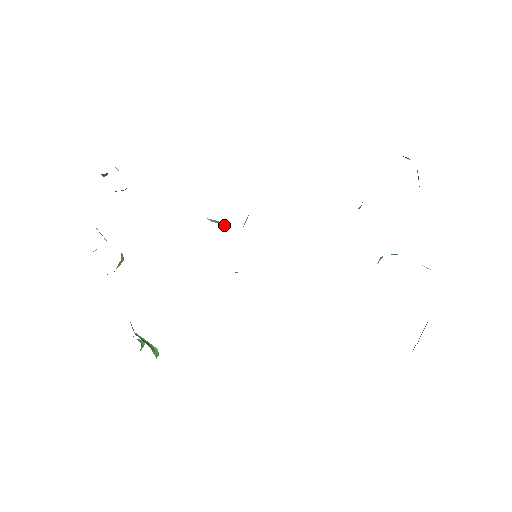
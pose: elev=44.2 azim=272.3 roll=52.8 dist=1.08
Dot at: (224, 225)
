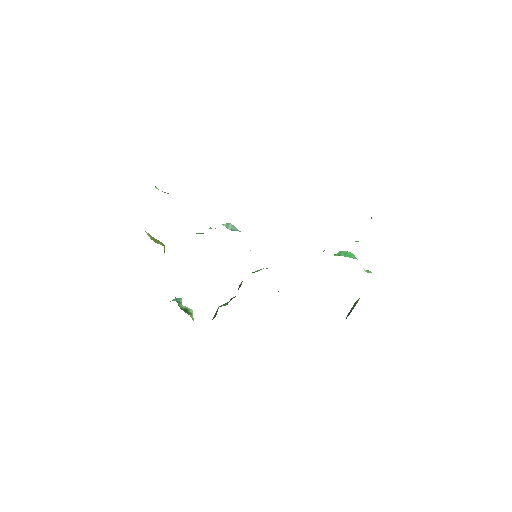
Dot at: (234, 228)
